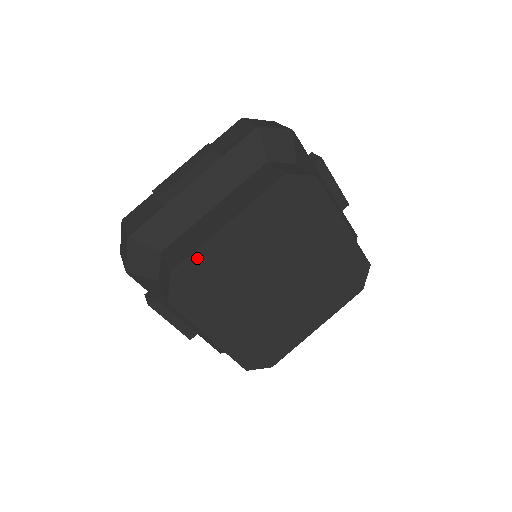
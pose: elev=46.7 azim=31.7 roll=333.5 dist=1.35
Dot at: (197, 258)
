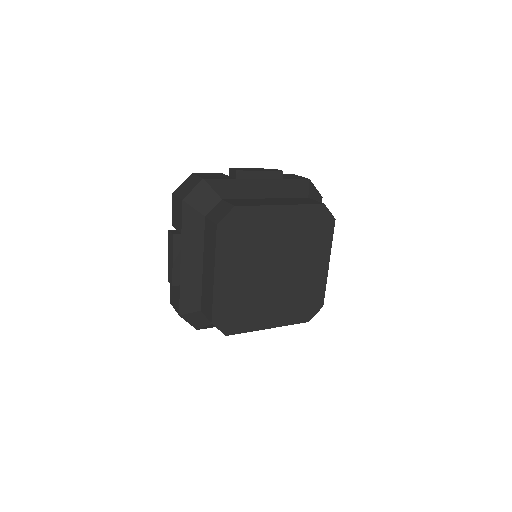
Dot at: (217, 305)
